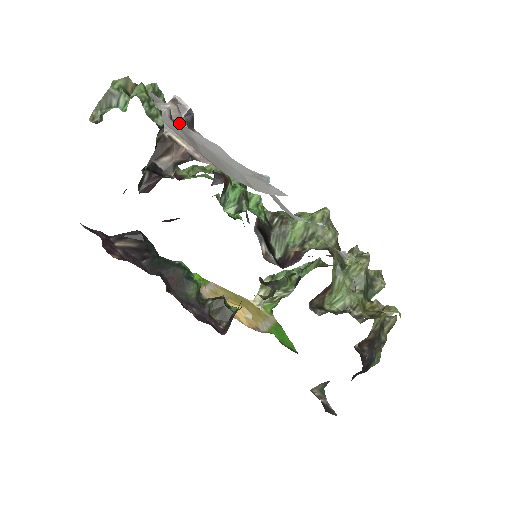
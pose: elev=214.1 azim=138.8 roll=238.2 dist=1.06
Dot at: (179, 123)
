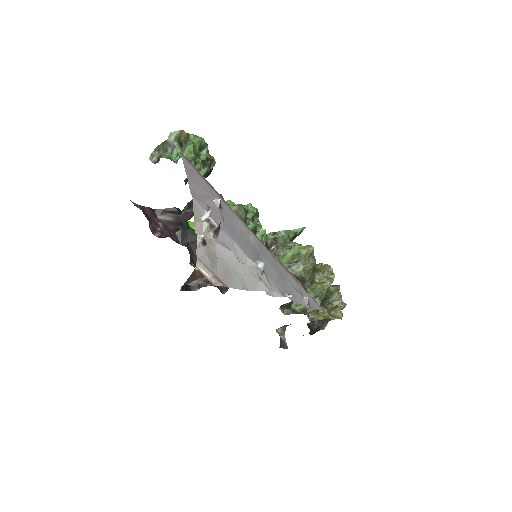
Dot at: (208, 240)
